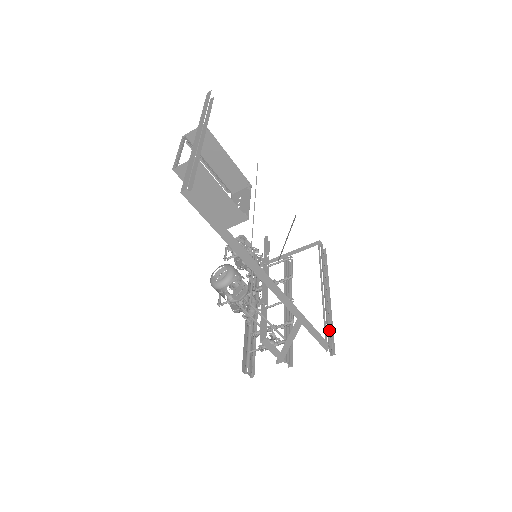
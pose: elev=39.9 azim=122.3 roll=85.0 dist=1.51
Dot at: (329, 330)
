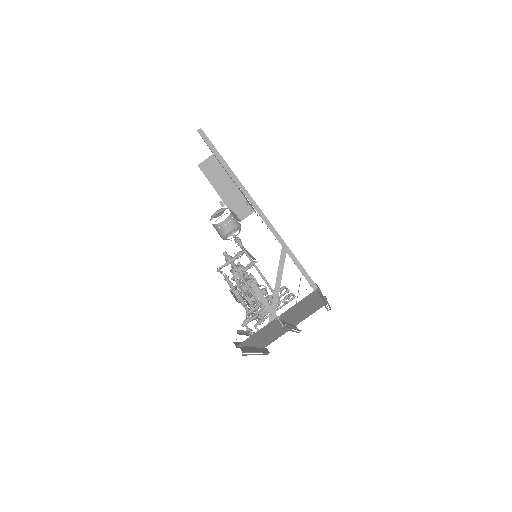
Dot at: (320, 291)
